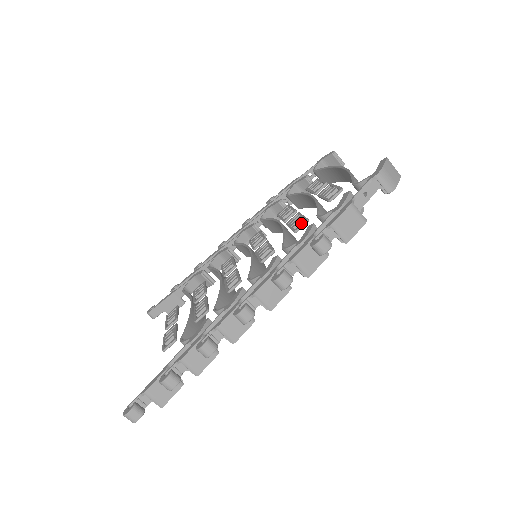
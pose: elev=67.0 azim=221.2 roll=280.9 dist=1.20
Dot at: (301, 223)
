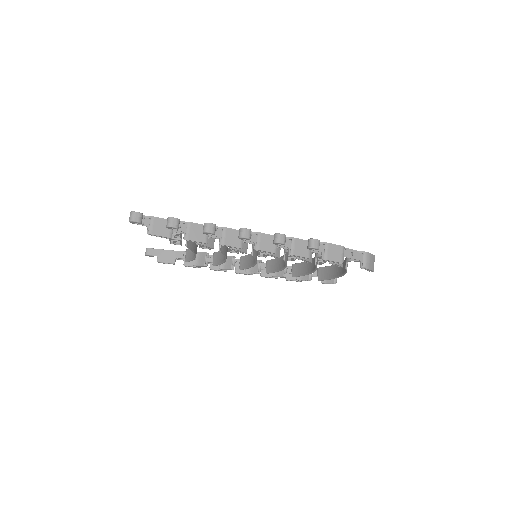
Dot at: occluded
